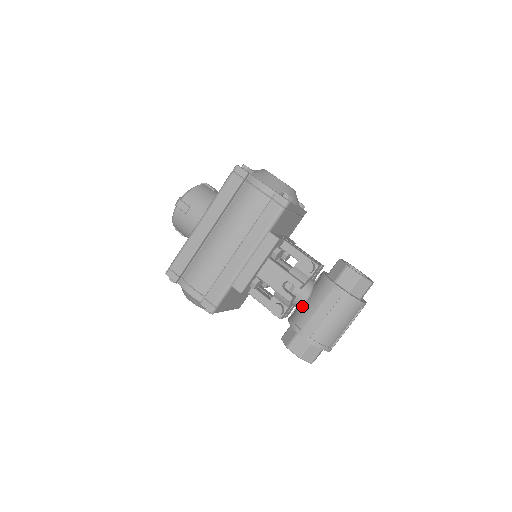
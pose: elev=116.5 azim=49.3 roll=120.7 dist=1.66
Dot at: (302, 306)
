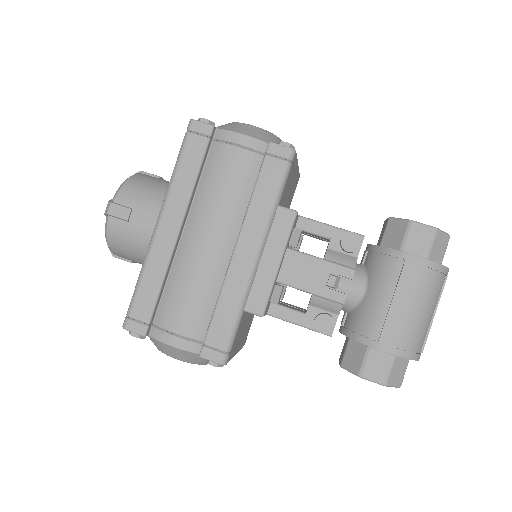
Dot at: (360, 305)
